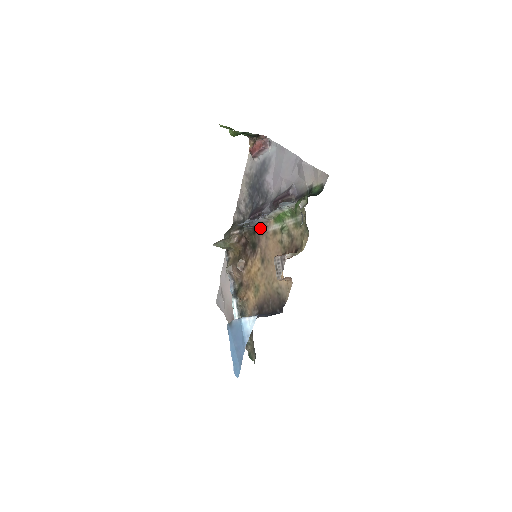
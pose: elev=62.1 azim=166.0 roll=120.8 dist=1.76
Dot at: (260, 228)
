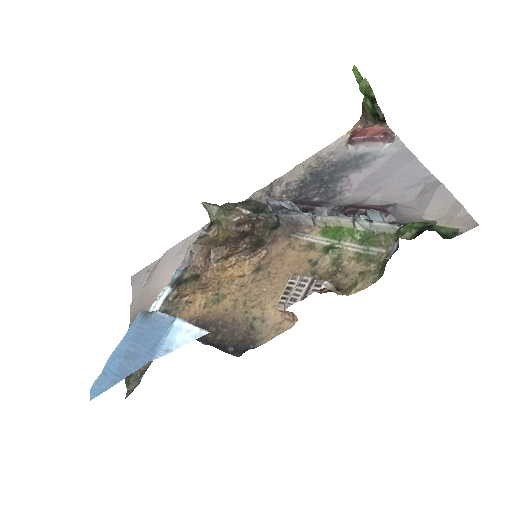
Dot at: (288, 228)
